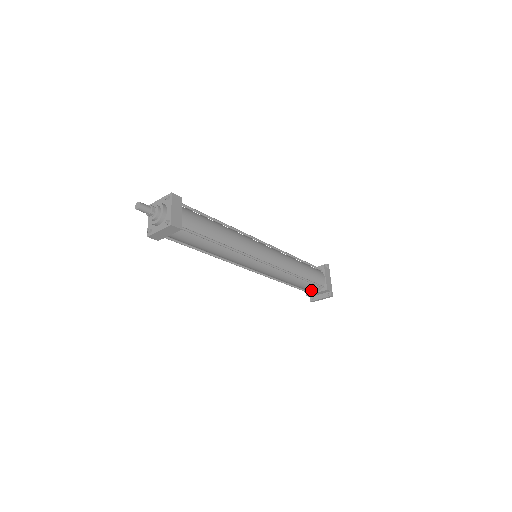
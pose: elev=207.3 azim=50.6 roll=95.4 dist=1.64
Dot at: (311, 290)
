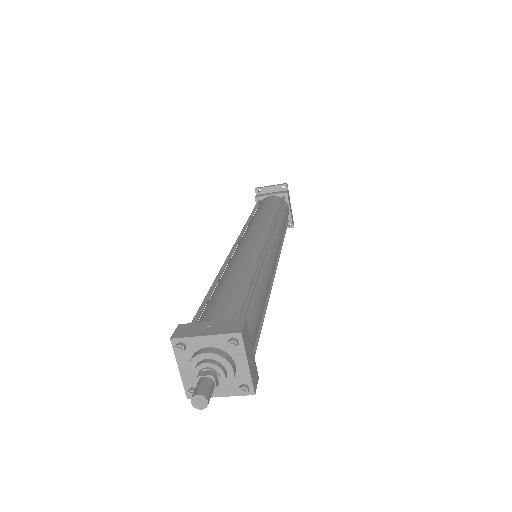
Dot at: occluded
